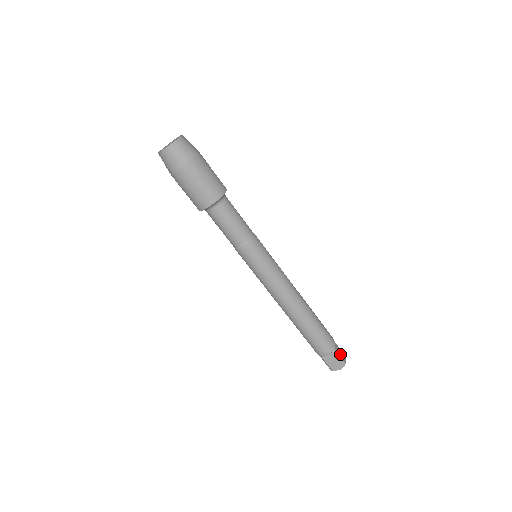
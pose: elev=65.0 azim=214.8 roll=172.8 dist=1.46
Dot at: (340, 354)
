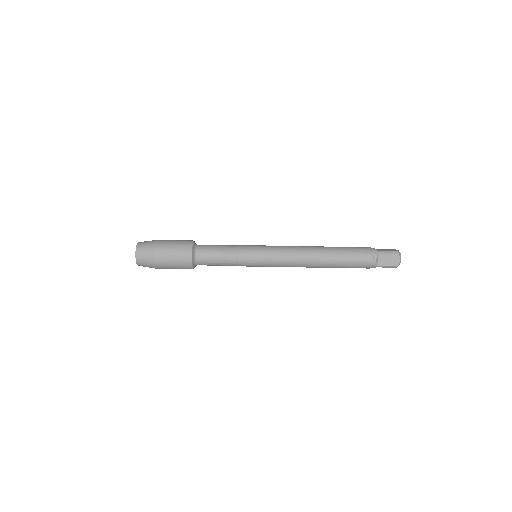
Dot at: (388, 262)
